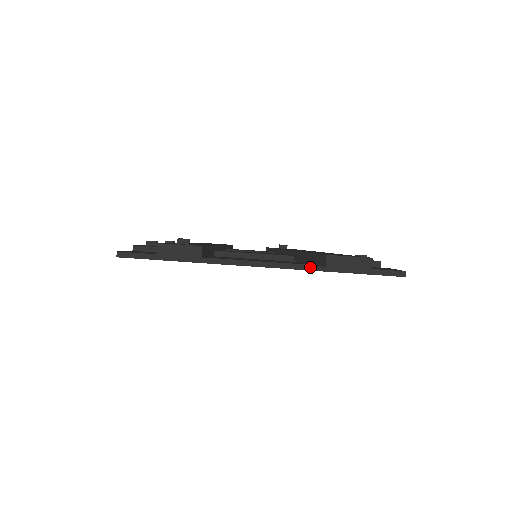
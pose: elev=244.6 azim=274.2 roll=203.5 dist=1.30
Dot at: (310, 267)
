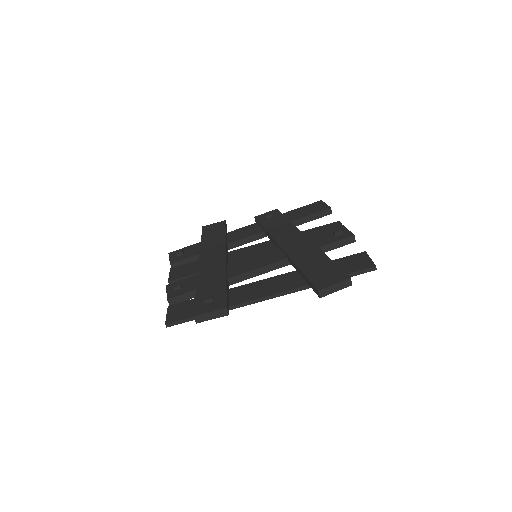
Dot at: (306, 287)
